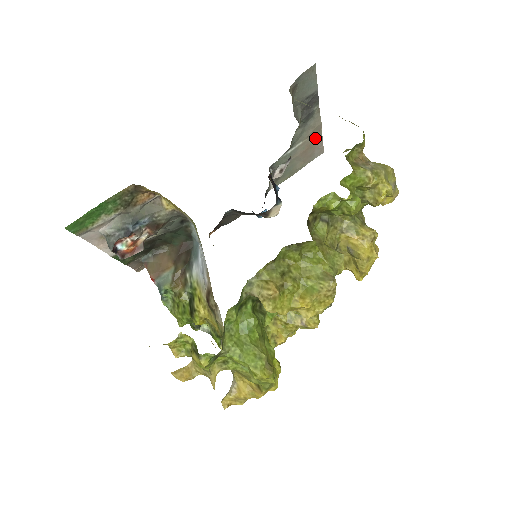
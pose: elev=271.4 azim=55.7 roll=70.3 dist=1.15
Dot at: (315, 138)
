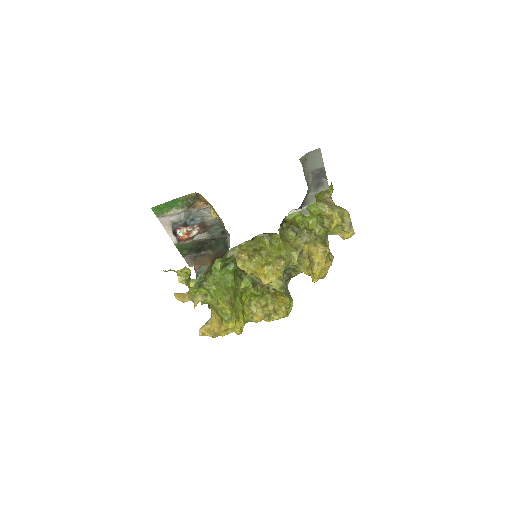
Dot at: occluded
